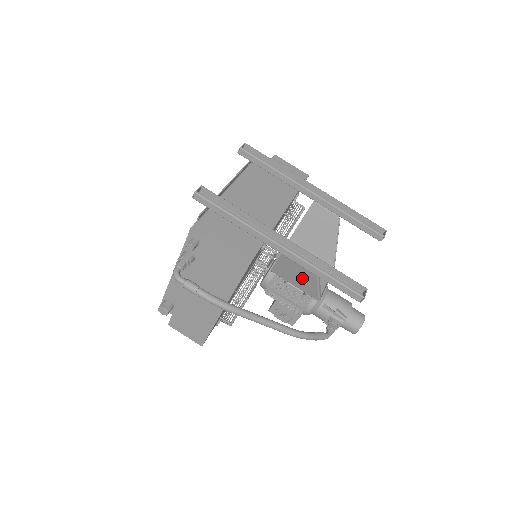
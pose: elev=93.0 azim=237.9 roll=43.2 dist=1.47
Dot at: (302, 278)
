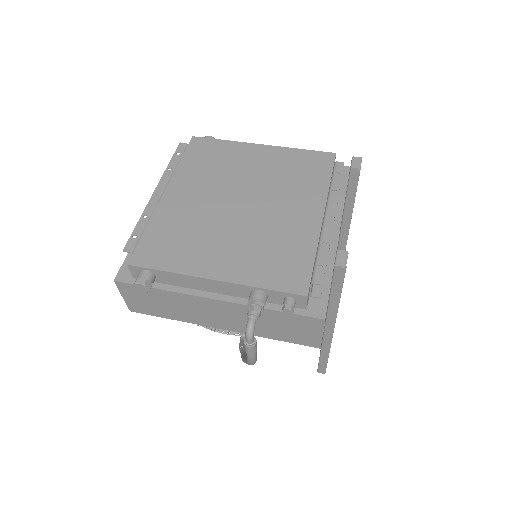
Dot at: occluded
